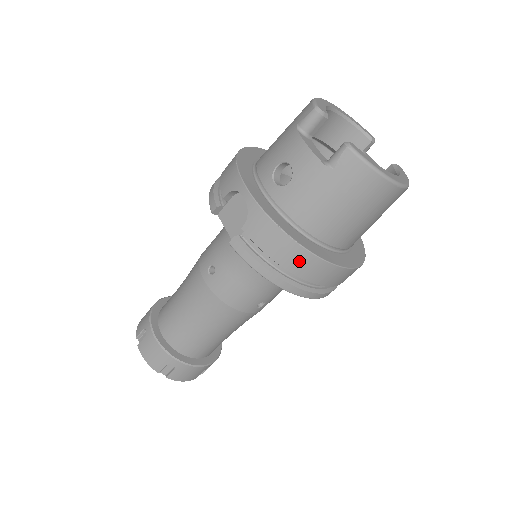
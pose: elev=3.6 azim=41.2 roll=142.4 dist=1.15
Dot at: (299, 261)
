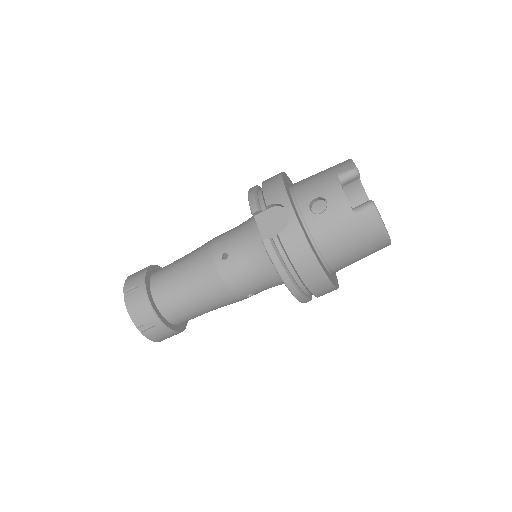
Dot at: (311, 271)
